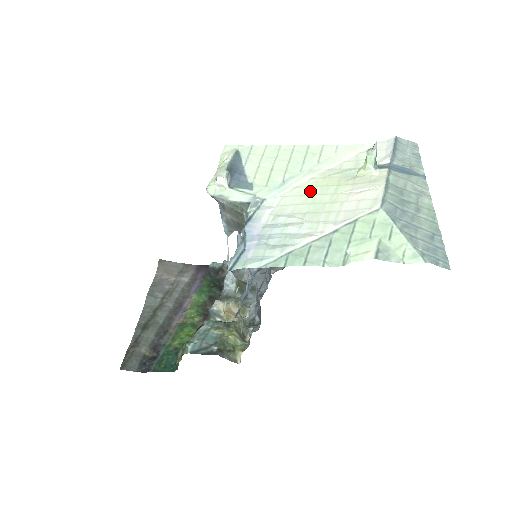
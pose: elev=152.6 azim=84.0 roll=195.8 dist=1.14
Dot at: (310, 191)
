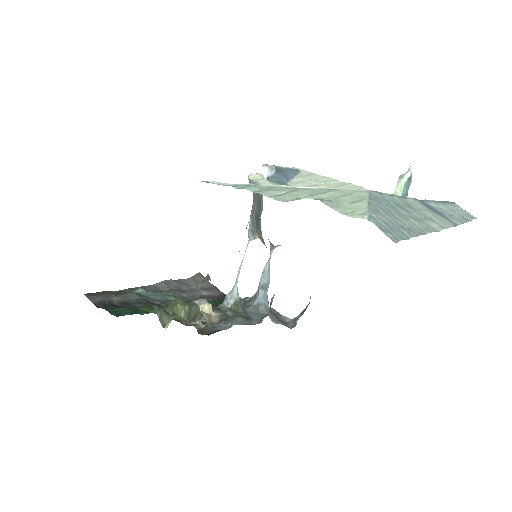
Dot at: occluded
